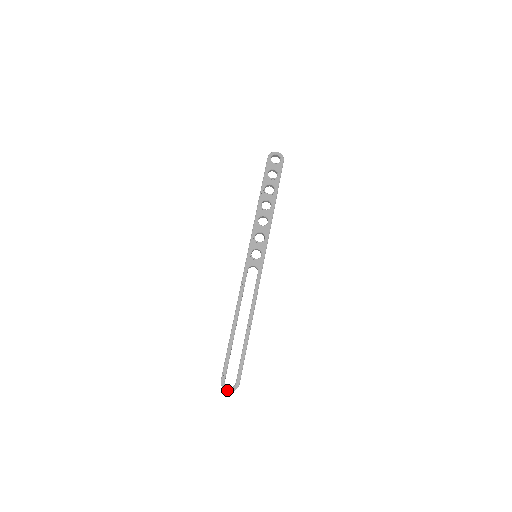
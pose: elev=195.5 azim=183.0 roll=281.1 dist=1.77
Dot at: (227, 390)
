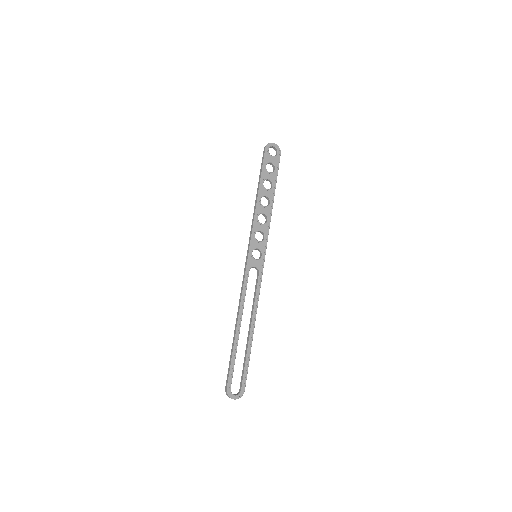
Dot at: (233, 398)
